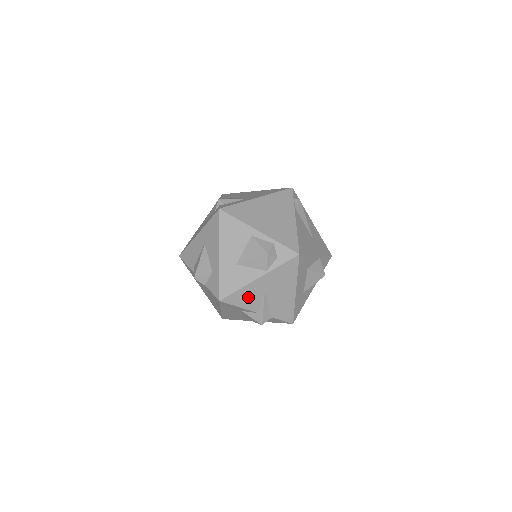
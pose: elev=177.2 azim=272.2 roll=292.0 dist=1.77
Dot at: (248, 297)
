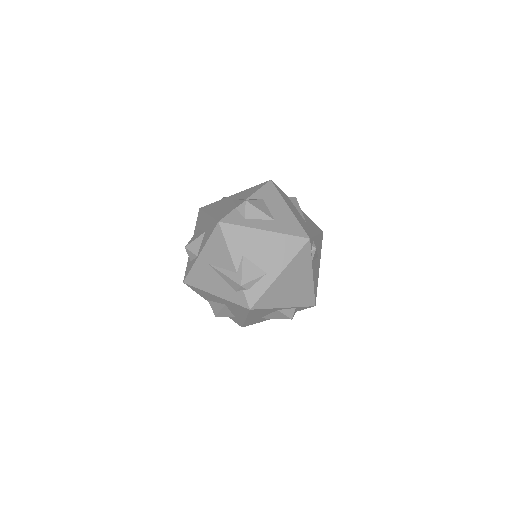
Dot at: occluded
